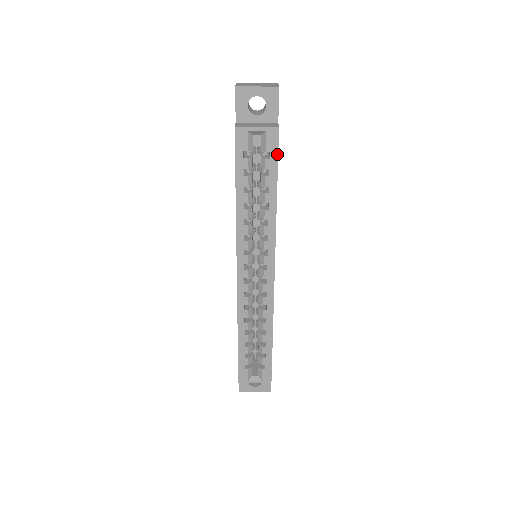
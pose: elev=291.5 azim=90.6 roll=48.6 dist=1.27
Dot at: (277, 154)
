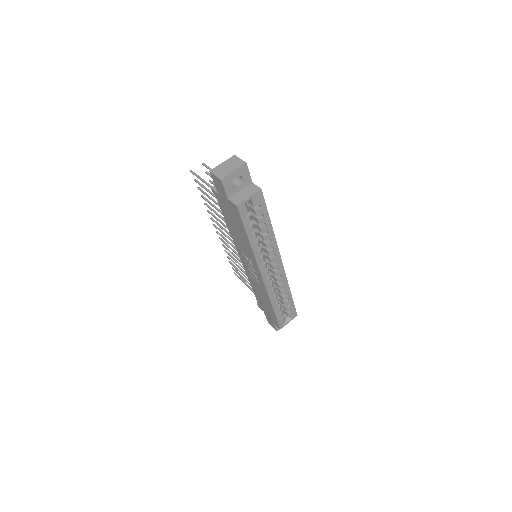
Dot at: (265, 203)
